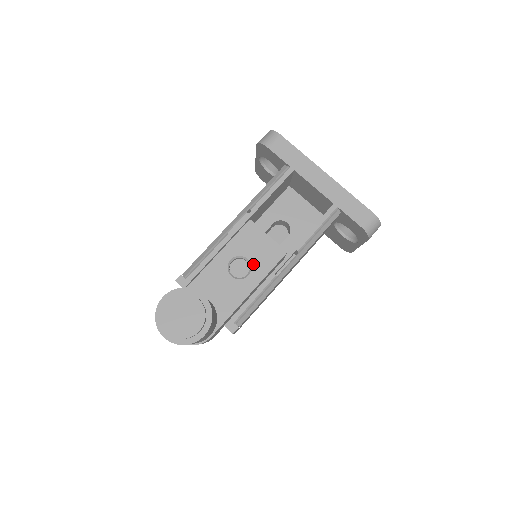
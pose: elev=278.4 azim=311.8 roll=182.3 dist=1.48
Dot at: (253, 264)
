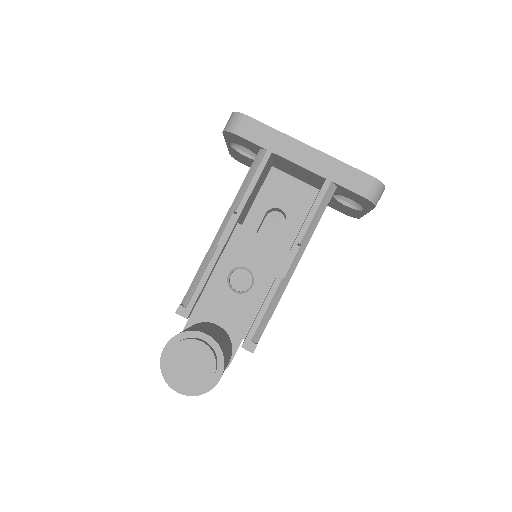
Dot at: (254, 272)
